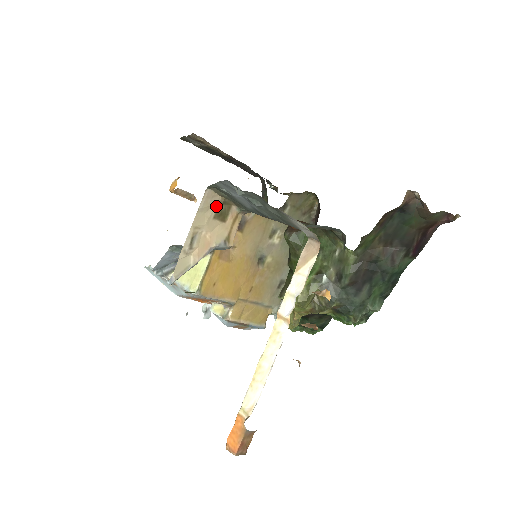
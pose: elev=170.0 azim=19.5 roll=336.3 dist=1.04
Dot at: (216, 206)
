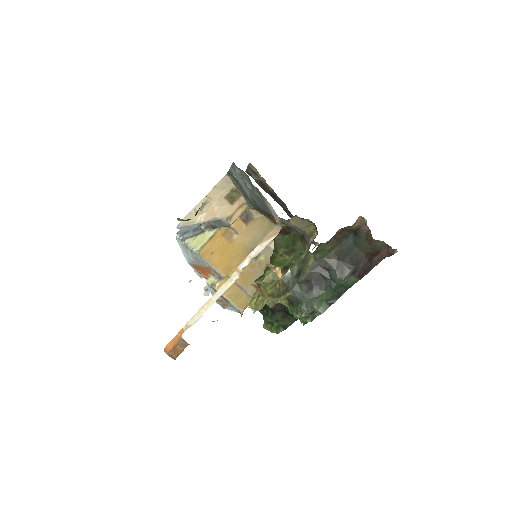
Dot at: (229, 190)
